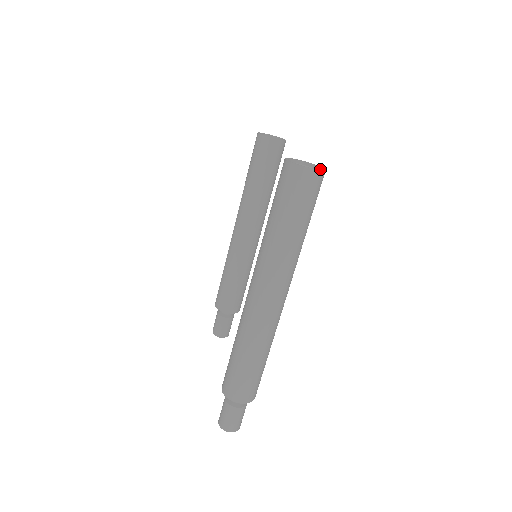
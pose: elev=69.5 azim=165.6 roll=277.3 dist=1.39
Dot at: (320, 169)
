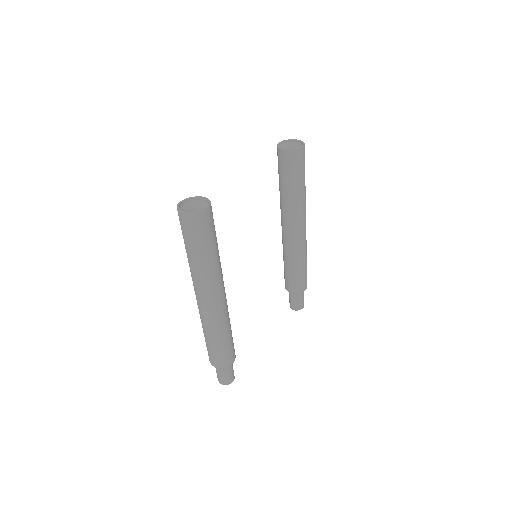
Dot at: (207, 208)
